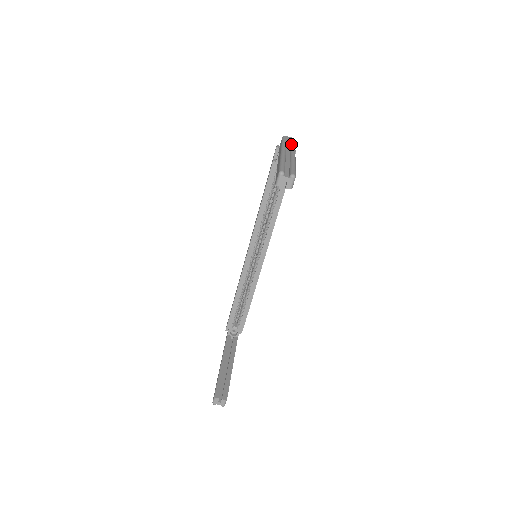
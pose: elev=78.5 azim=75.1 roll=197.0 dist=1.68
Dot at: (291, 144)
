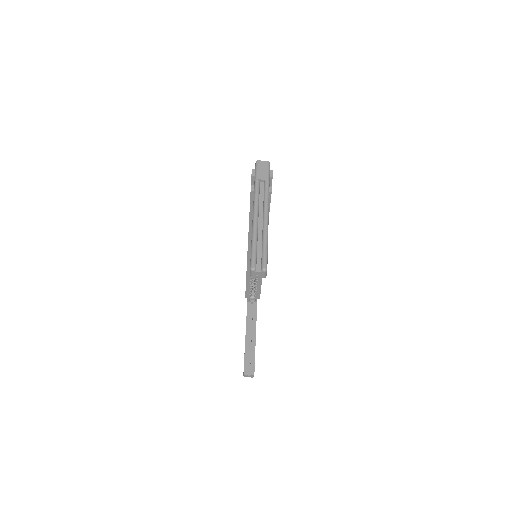
Dot at: (264, 181)
